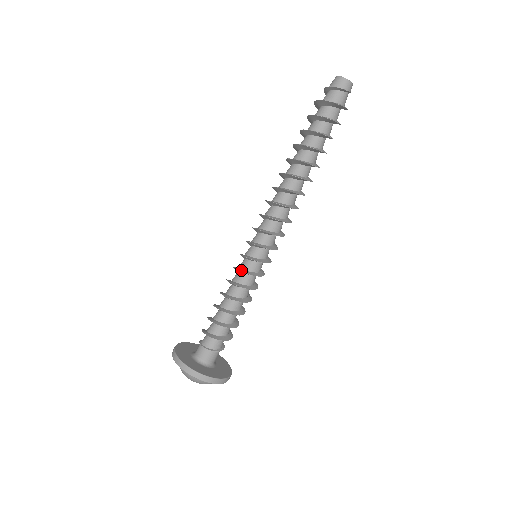
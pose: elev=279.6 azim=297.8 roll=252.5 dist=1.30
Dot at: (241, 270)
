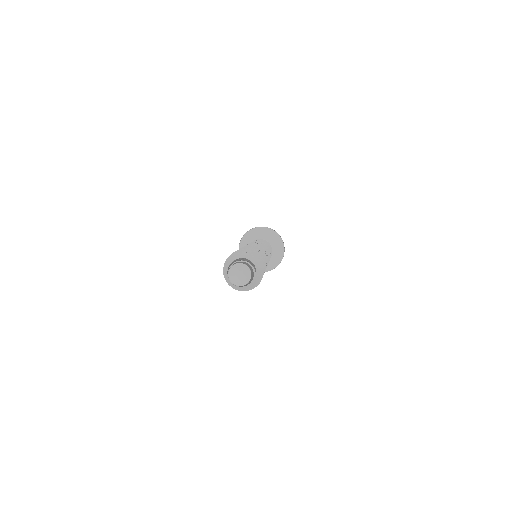
Dot at: occluded
